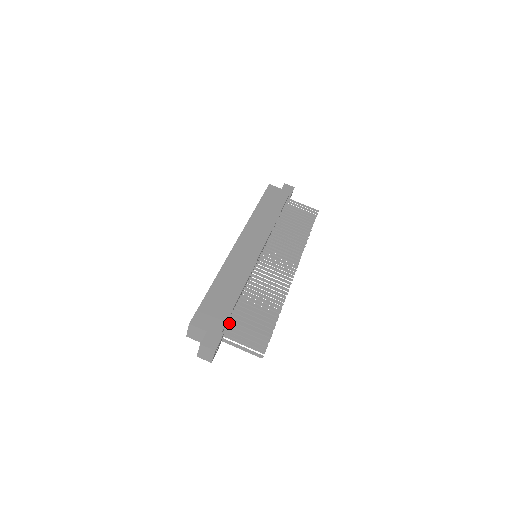
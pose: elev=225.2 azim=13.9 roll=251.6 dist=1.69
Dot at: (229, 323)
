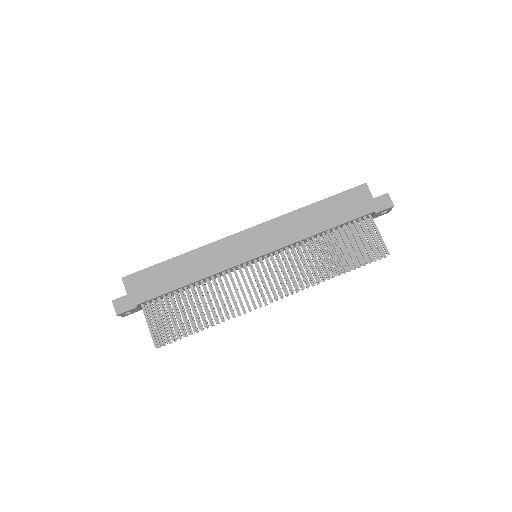
Dot at: (154, 301)
